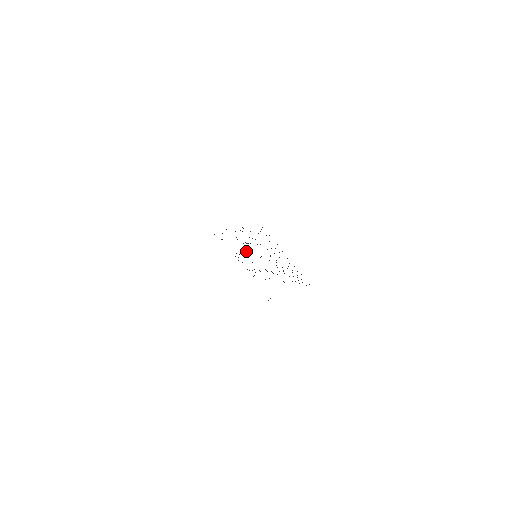
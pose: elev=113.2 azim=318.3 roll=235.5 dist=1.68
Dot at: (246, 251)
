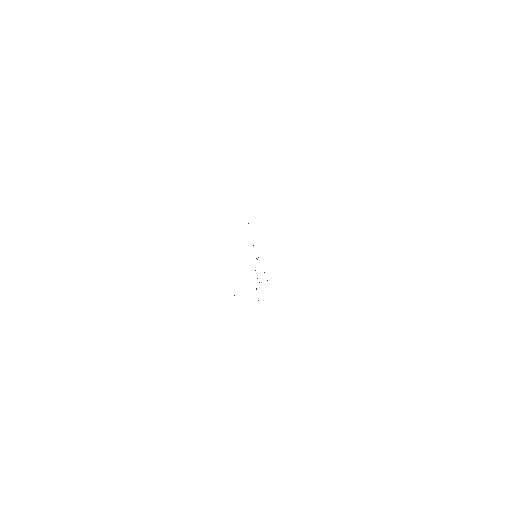
Dot at: occluded
